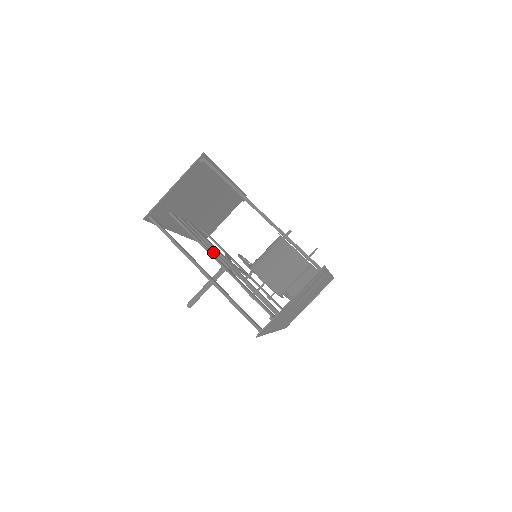
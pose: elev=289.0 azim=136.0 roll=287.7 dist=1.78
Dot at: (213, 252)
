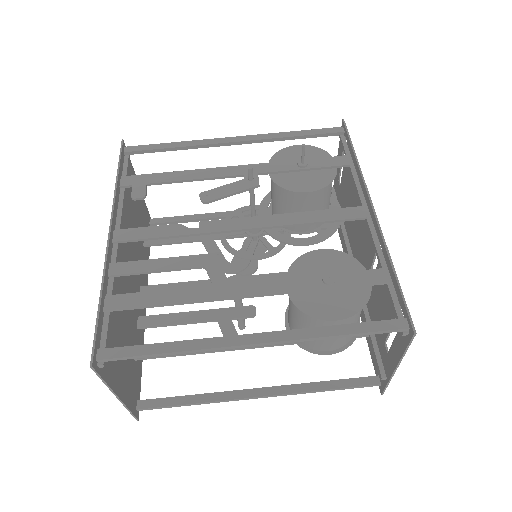
Dot at: (223, 329)
